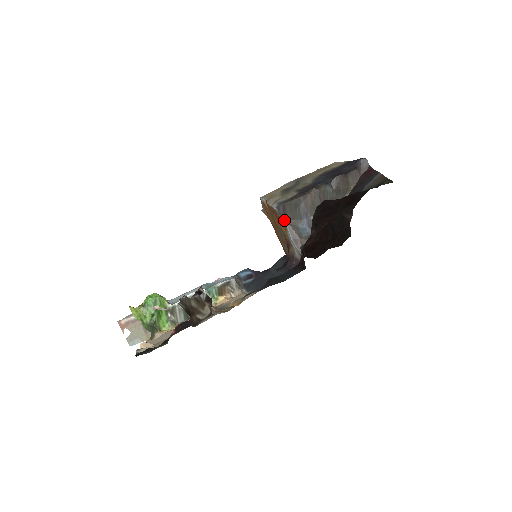
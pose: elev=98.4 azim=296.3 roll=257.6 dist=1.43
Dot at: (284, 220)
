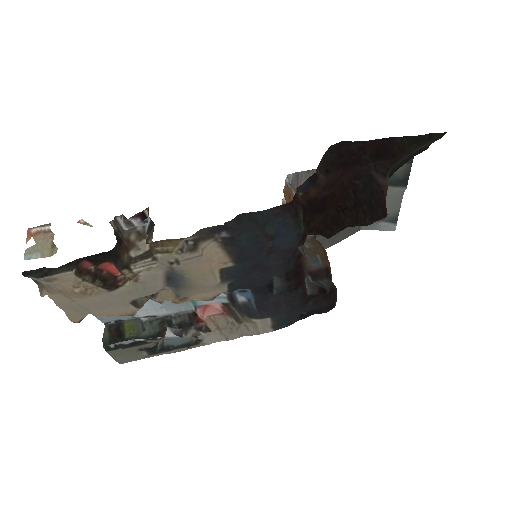
Dot at: occluded
